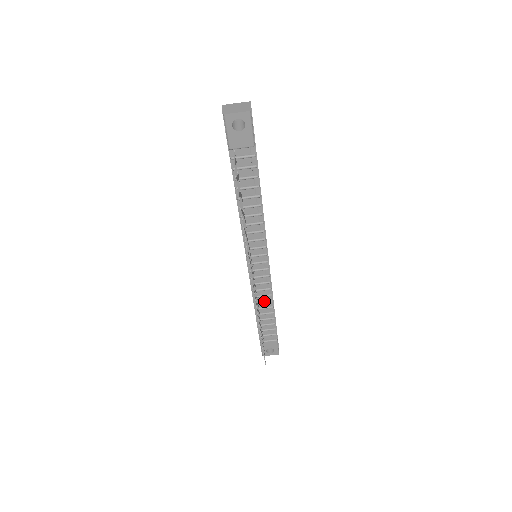
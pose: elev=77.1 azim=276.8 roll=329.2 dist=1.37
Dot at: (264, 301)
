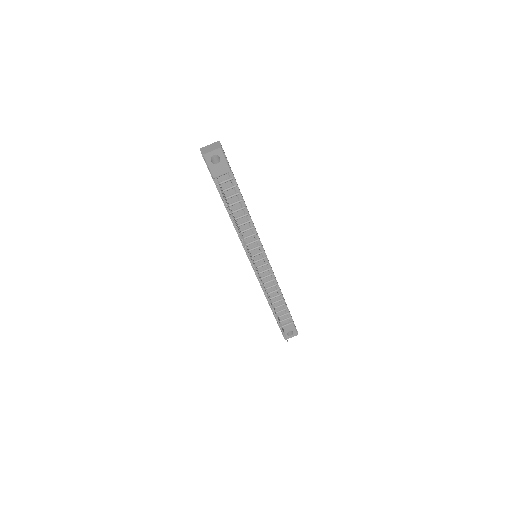
Dot at: (273, 291)
